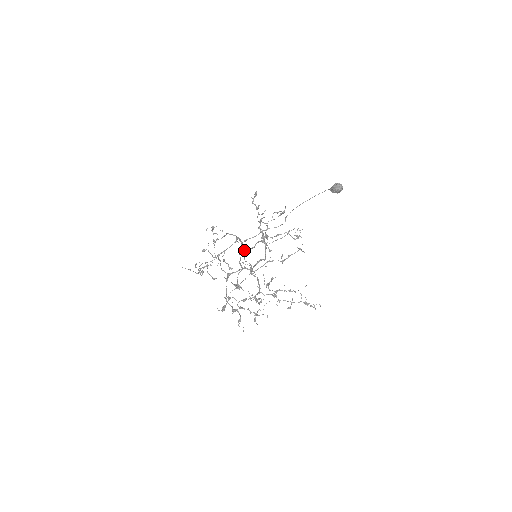
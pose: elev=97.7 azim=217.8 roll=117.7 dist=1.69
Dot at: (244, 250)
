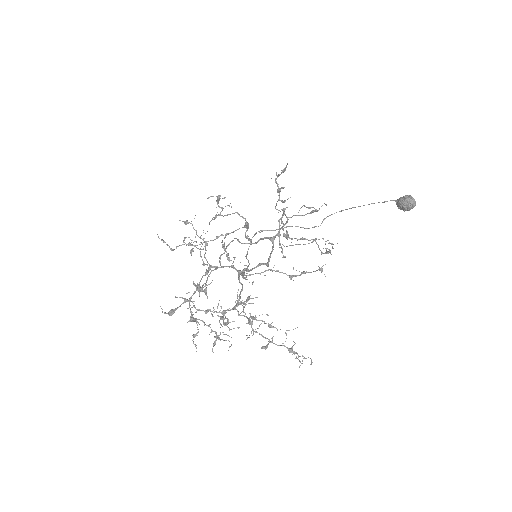
Dot at: (240, 242)
